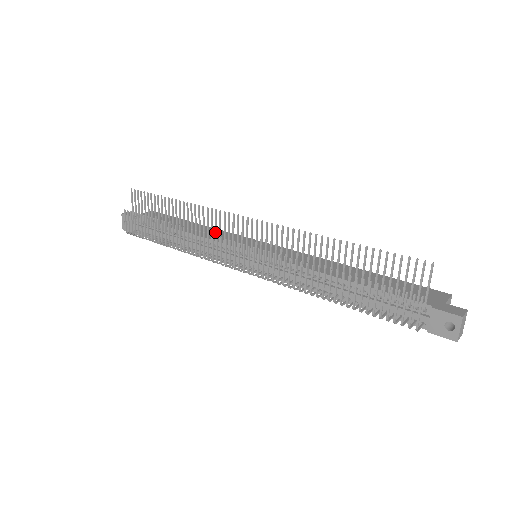
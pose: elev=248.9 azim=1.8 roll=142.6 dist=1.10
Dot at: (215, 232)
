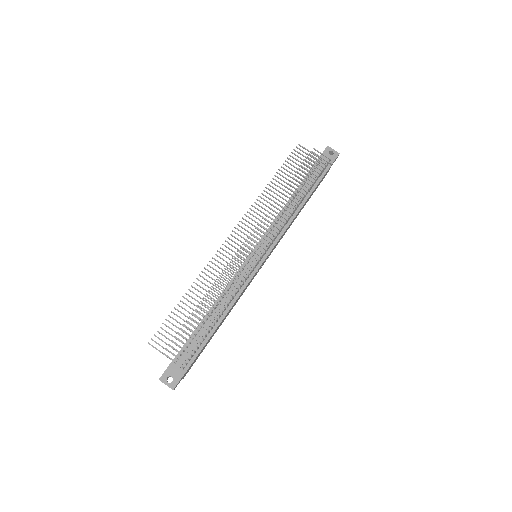
Dot at: (227, 268)
